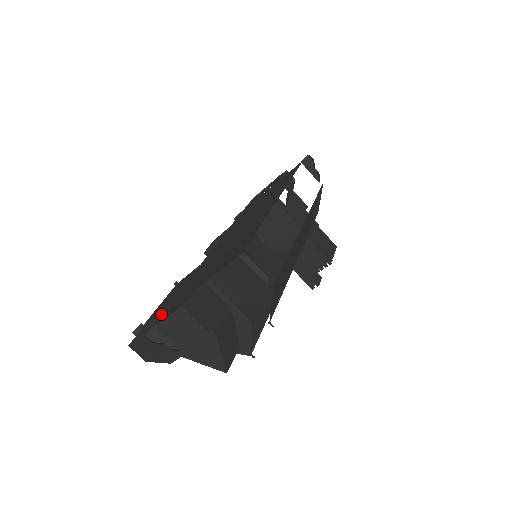
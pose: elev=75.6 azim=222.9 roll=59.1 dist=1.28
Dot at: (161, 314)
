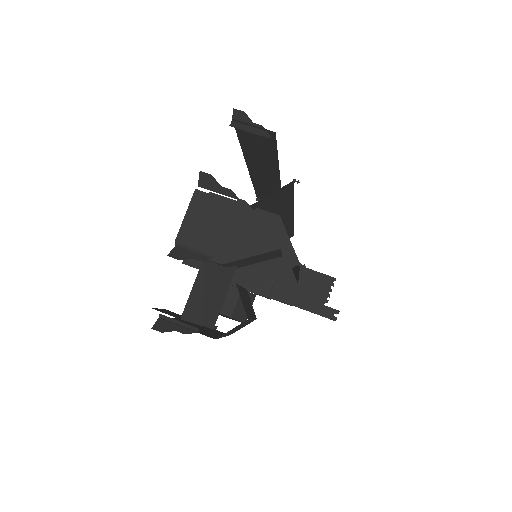
Dot at: occluded
